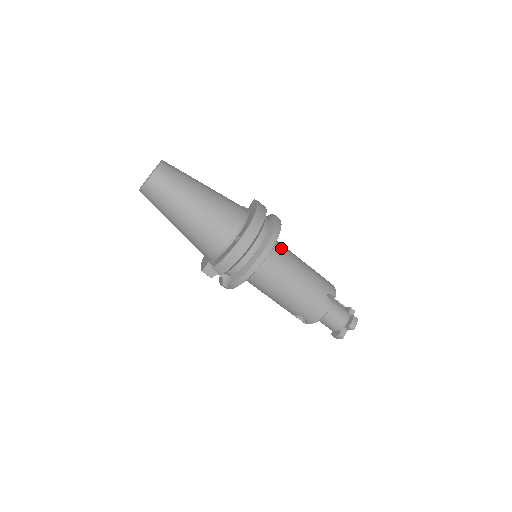
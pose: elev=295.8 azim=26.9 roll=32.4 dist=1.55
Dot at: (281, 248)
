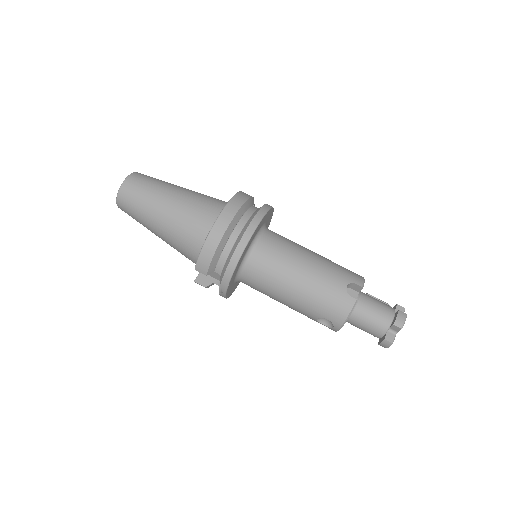
Dot at: (278, 238)
